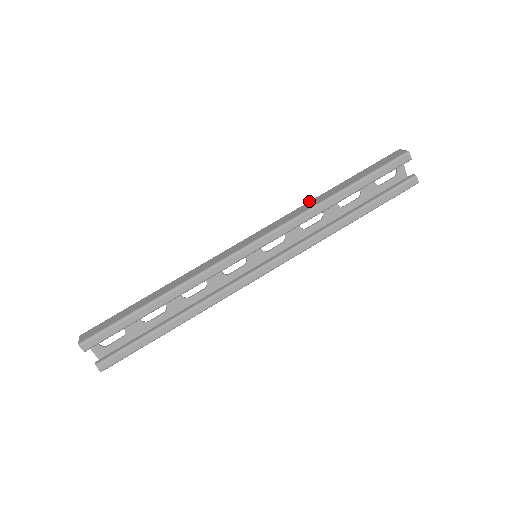
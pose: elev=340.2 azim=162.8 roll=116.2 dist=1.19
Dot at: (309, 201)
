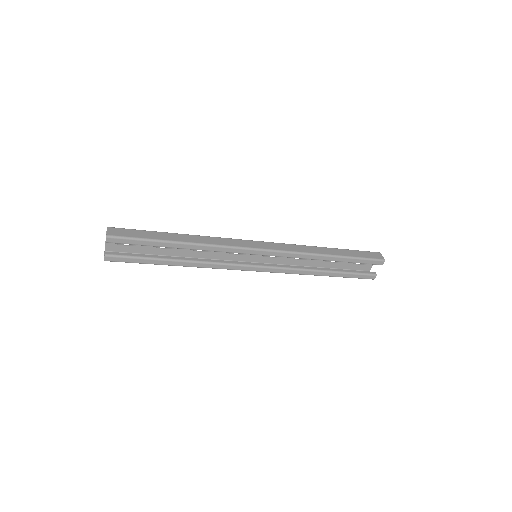
Dot at: (311, 246)
